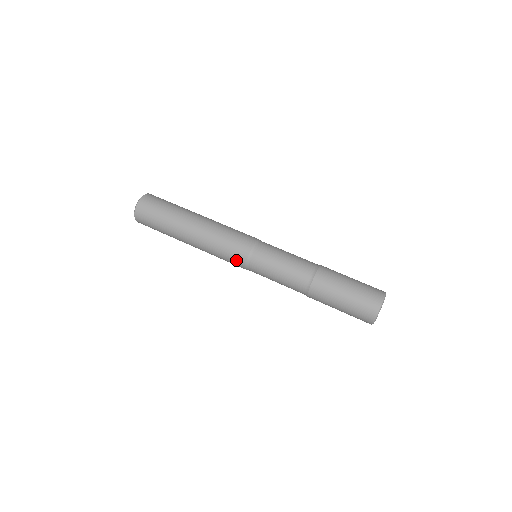
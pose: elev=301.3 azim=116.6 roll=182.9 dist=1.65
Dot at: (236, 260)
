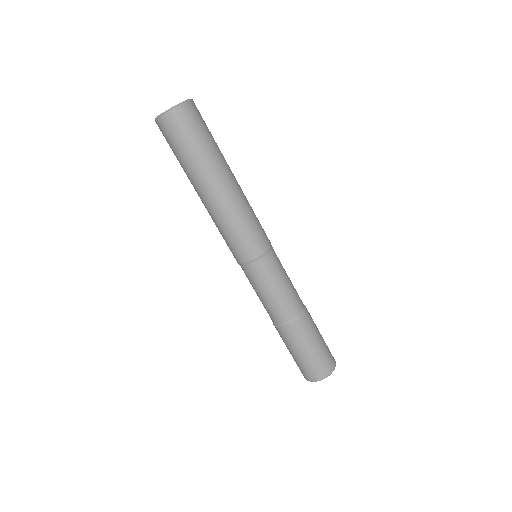
Dot at: occluded
